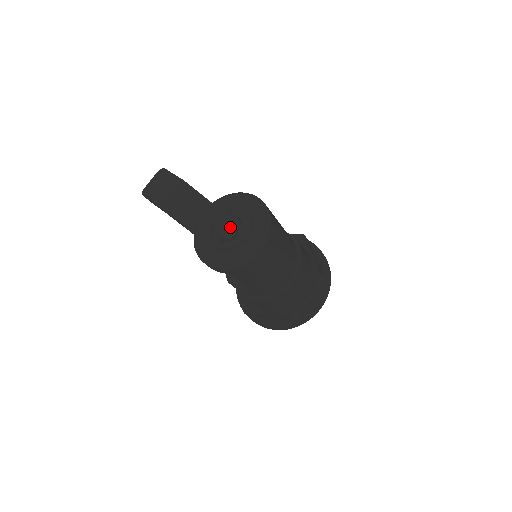
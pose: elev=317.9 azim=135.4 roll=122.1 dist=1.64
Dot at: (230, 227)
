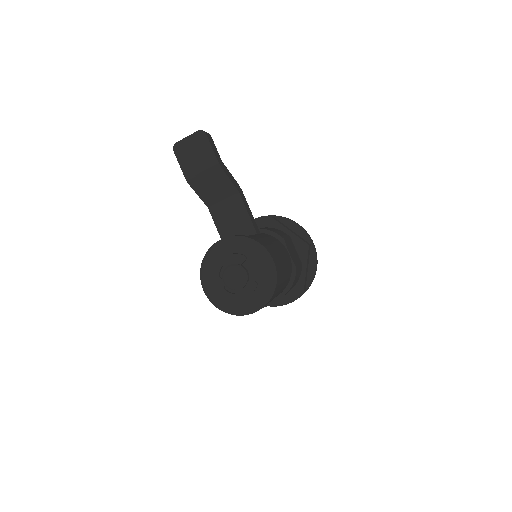
Dot at: (237, 282)
